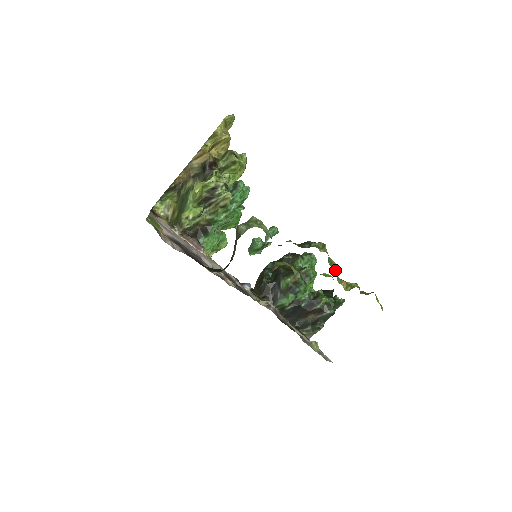
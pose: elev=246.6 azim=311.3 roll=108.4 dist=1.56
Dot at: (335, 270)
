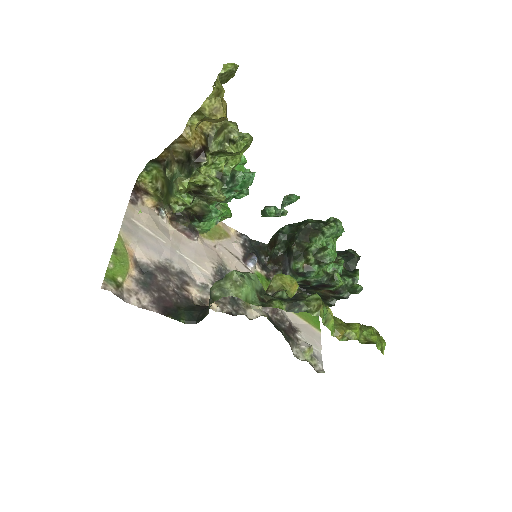
Dot at: (330, 326)
